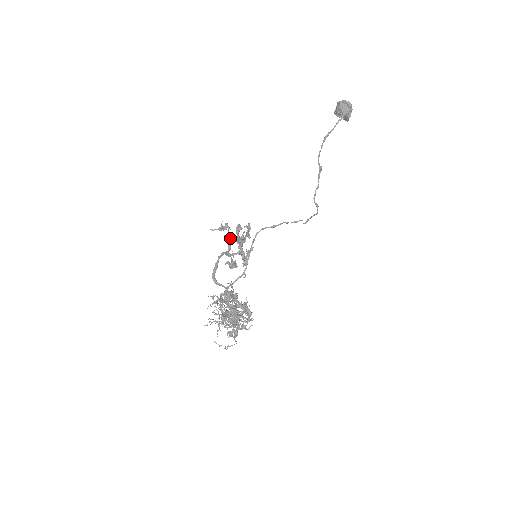
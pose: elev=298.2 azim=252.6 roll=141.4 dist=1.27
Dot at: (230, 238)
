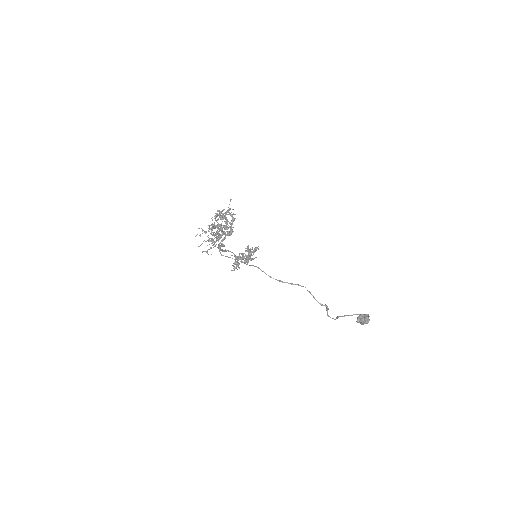
Dot at: (243, 253)
